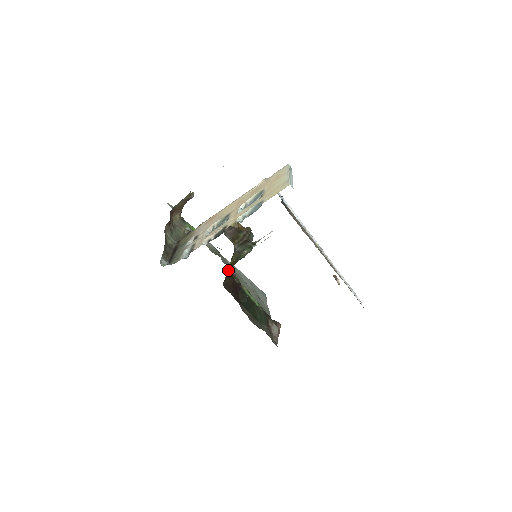
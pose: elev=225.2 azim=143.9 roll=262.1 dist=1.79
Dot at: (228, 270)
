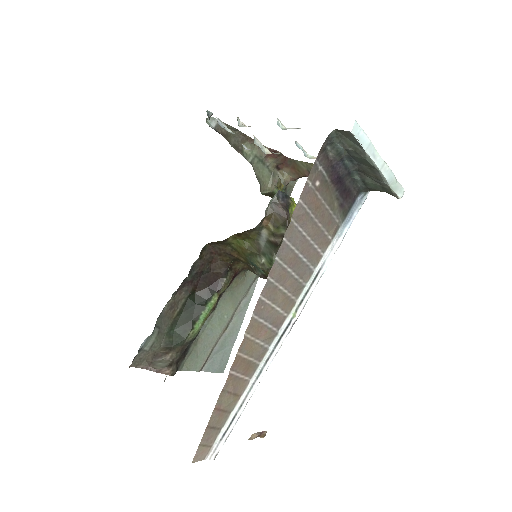
Dot at: (232, 249)
